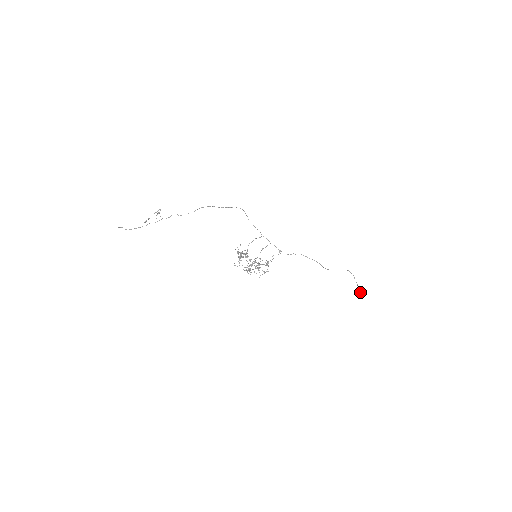
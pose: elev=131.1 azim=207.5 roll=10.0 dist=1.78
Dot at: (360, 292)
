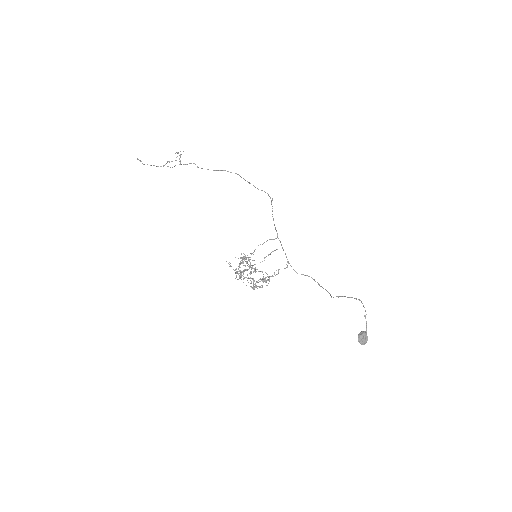
Dot at: (363, 336)
